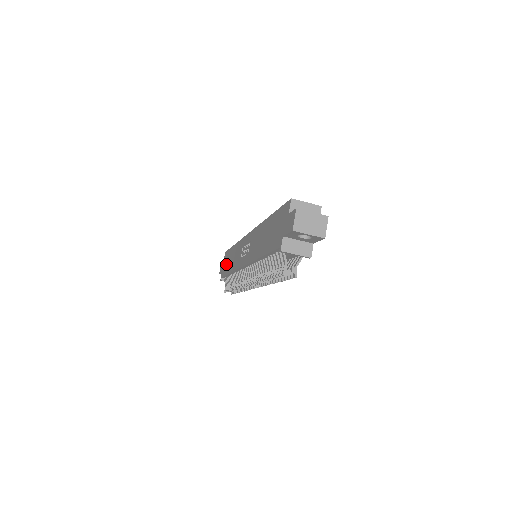
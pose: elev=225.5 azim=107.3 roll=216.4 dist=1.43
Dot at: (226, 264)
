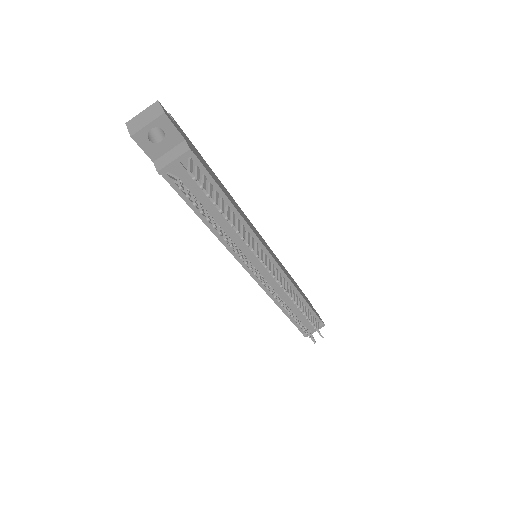
Dot at: occluded
